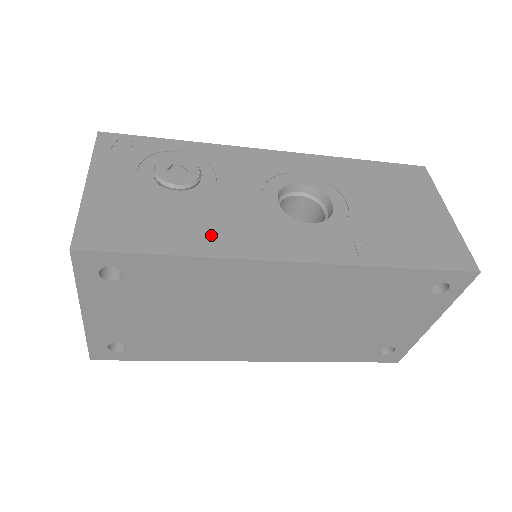
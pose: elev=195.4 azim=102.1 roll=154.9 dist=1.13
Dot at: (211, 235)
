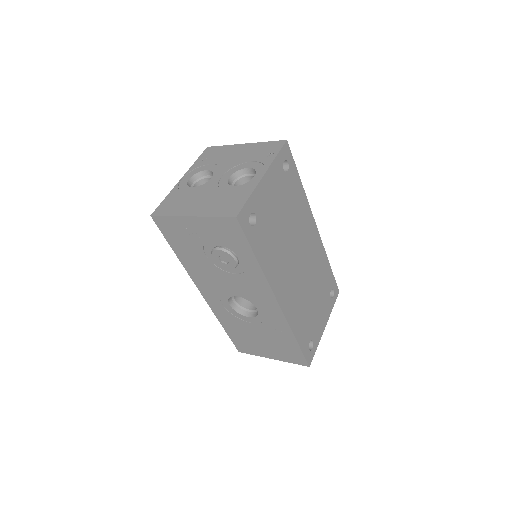
Dot at: occluded
